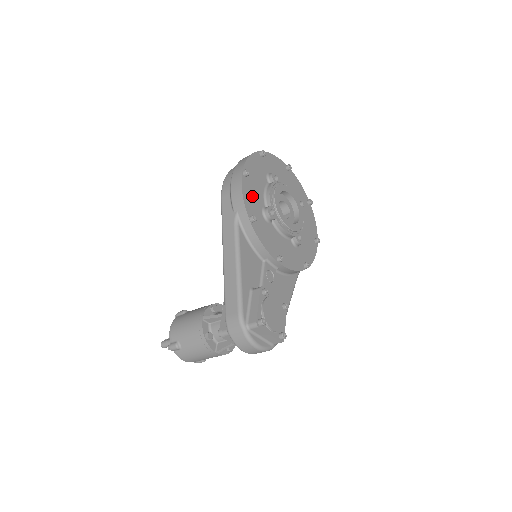
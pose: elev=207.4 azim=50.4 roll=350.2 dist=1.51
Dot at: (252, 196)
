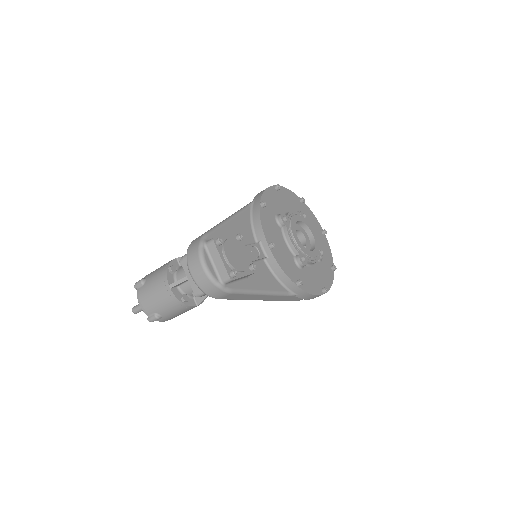
Dot at: (273, 200)
